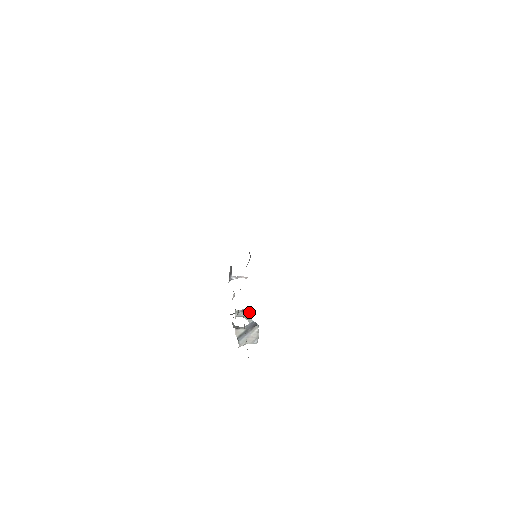
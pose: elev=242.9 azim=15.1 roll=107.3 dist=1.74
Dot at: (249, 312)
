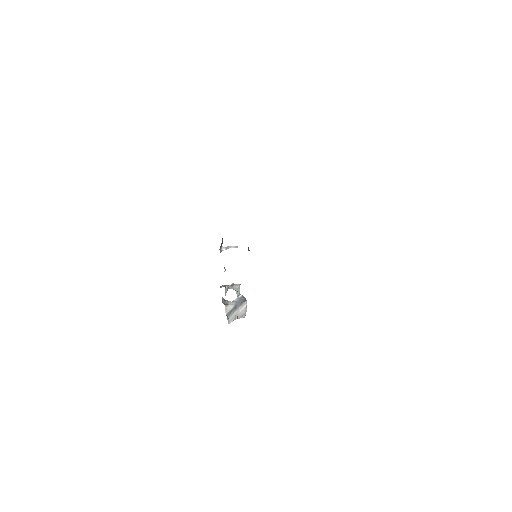
Dot at: (238, 286)
